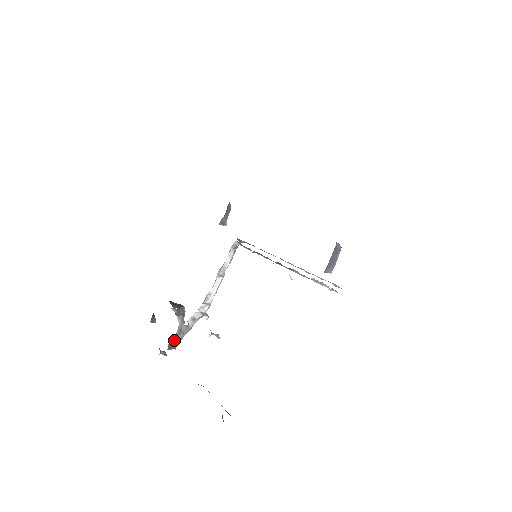
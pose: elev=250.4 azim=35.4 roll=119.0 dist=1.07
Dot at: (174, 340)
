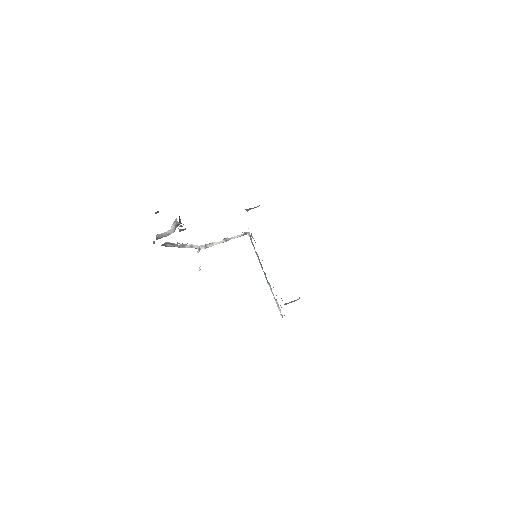
Dot at: (169, 244)
